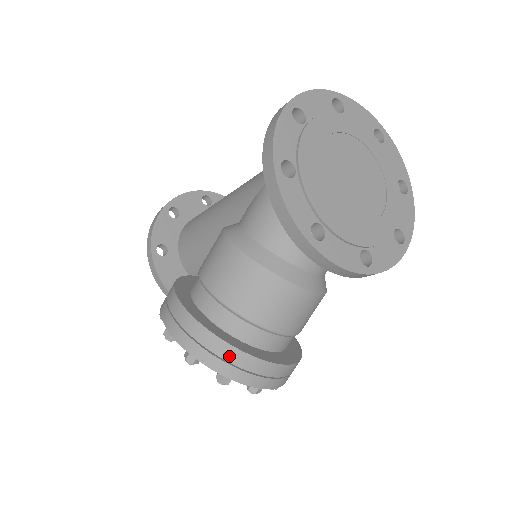
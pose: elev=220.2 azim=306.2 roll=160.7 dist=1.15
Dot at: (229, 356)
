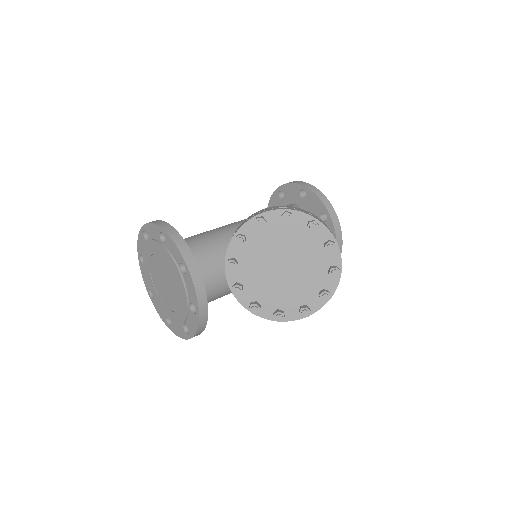
Dot at: occluded
